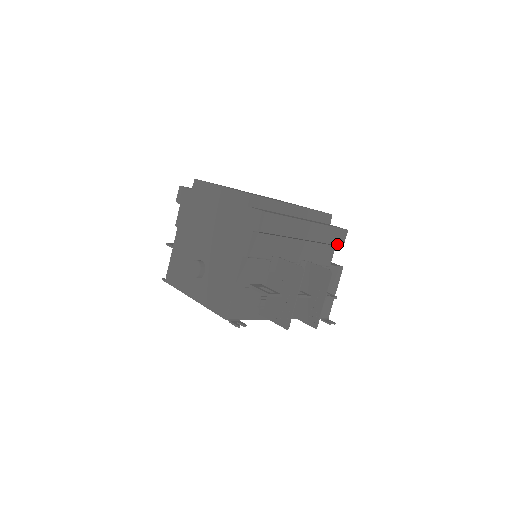
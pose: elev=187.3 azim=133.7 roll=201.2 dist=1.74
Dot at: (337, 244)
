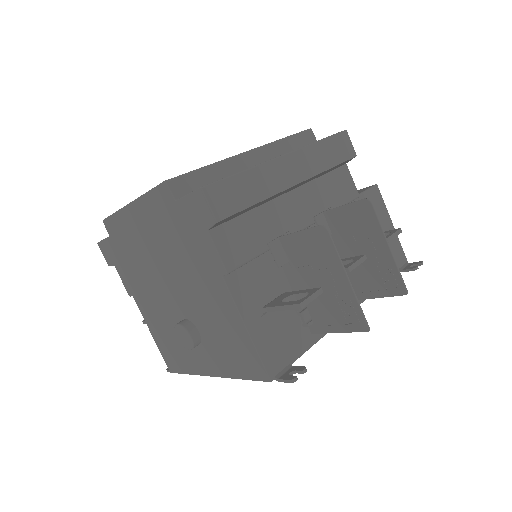
Dot at: (346, 159)
